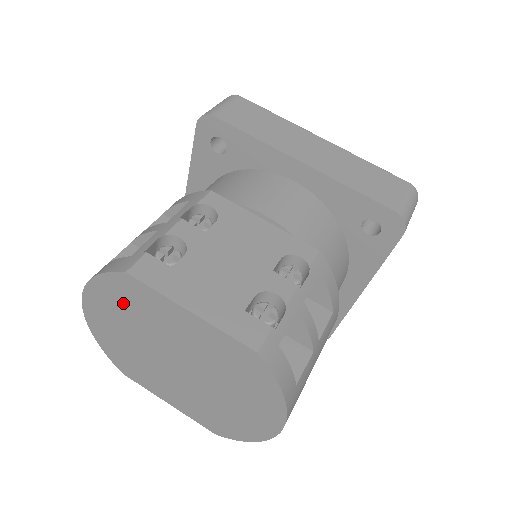
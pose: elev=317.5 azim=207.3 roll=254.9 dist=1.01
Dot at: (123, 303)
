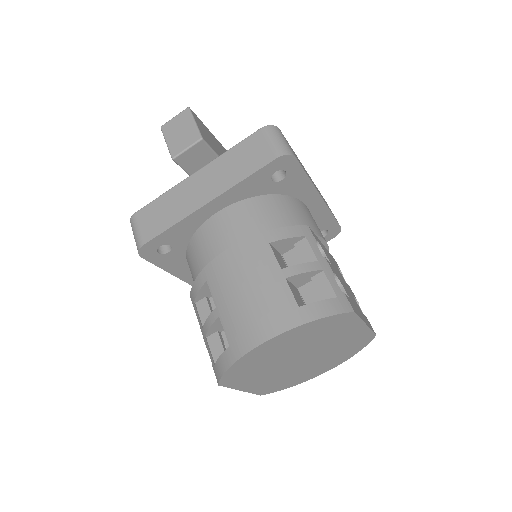
Dot at: (318, 331)
